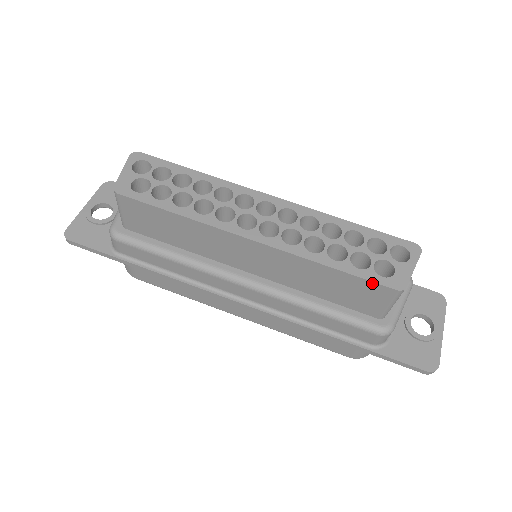
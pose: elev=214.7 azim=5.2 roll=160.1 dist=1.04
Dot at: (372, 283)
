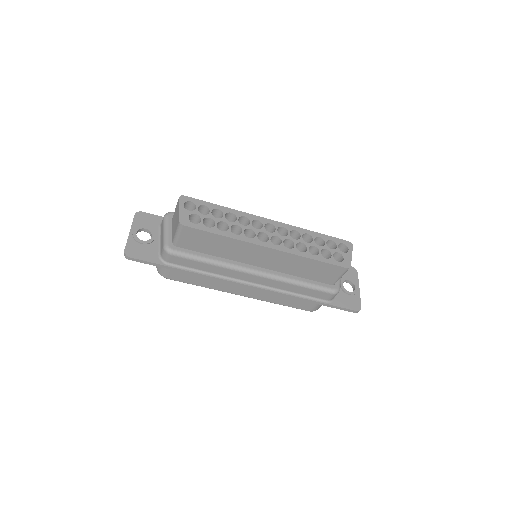
Dot at: (335, 266)
